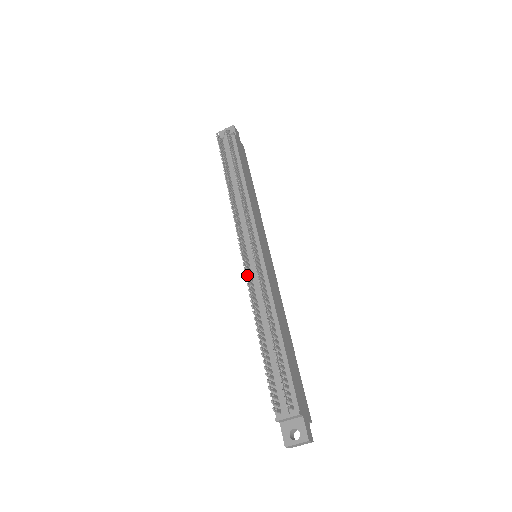
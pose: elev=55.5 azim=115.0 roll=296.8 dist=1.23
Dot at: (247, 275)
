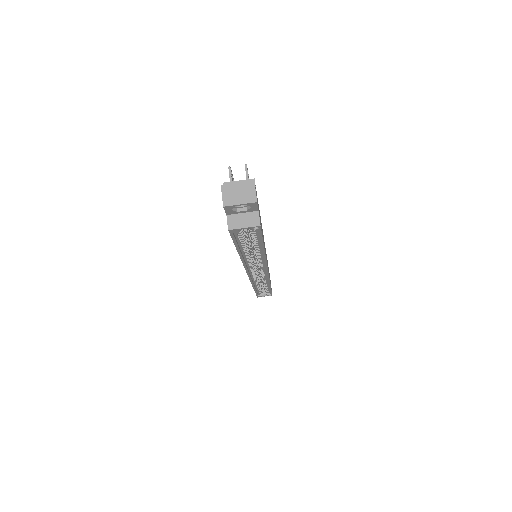
Dot at: occluded
